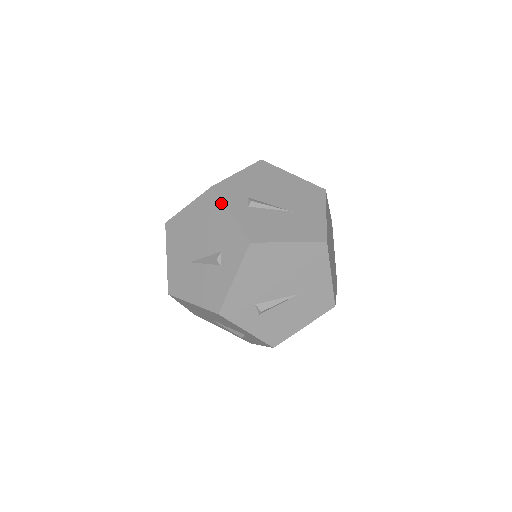
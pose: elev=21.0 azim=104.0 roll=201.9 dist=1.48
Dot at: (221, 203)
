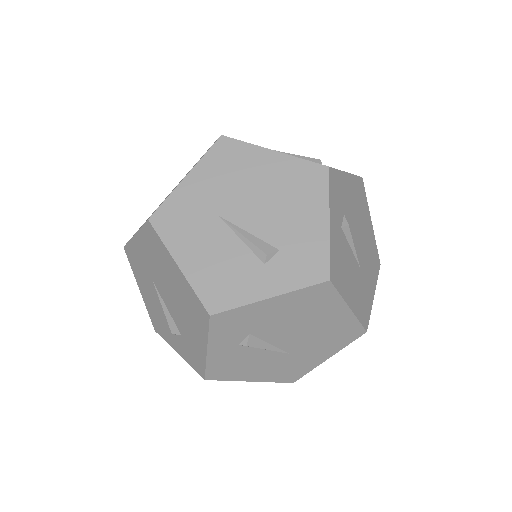
Dot at: occluded
